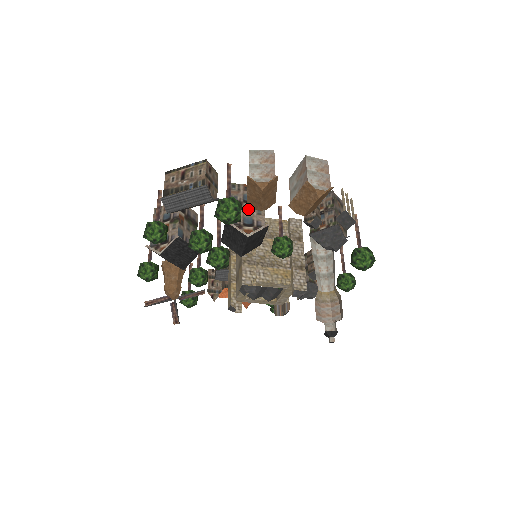
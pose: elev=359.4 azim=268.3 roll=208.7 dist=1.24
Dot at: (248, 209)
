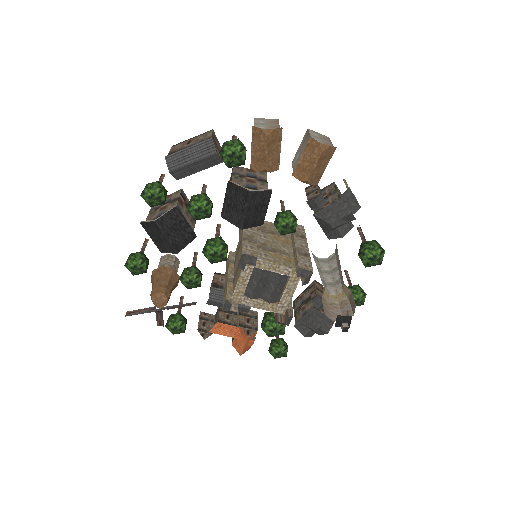
Dot at: (251, 180)
